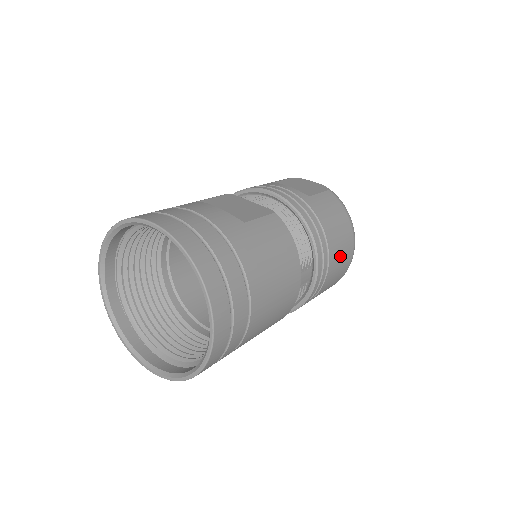
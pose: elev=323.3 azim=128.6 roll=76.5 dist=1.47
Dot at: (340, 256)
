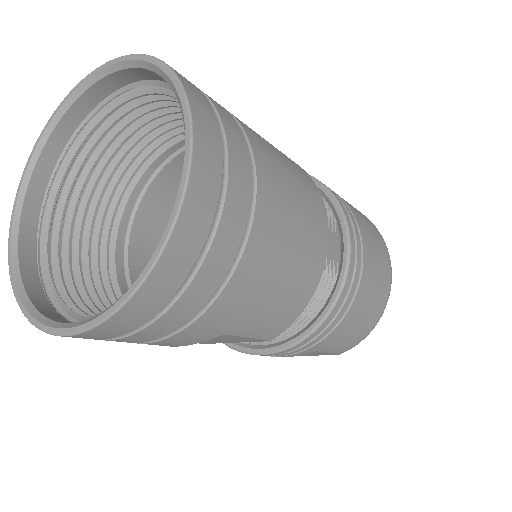
Dot at: (373, 244)
